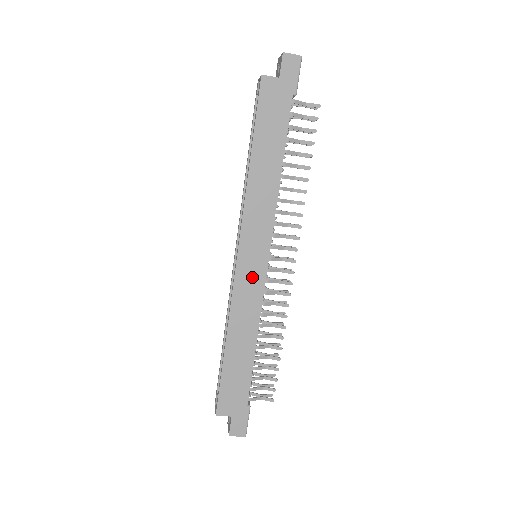
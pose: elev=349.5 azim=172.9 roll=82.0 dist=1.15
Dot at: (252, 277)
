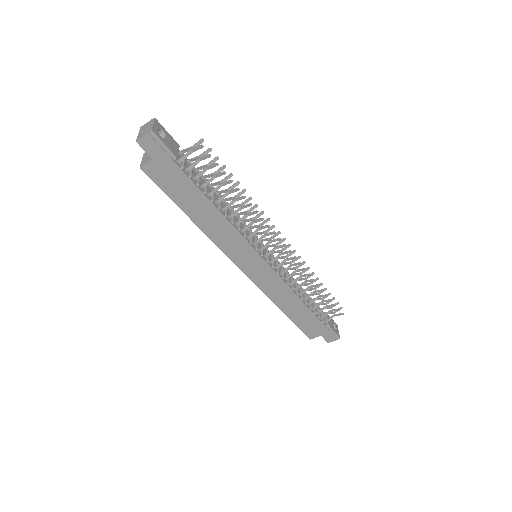
Dot at: (263, 274)
